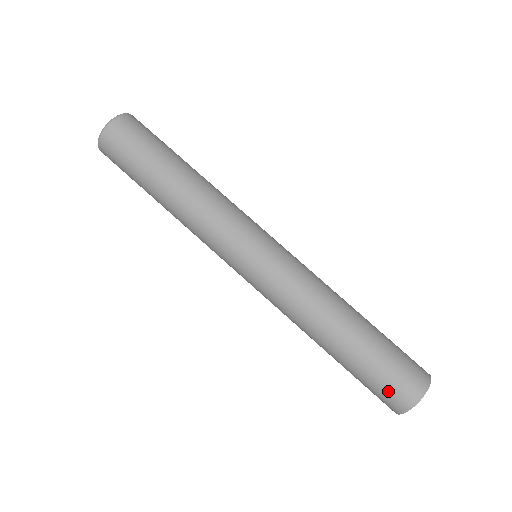
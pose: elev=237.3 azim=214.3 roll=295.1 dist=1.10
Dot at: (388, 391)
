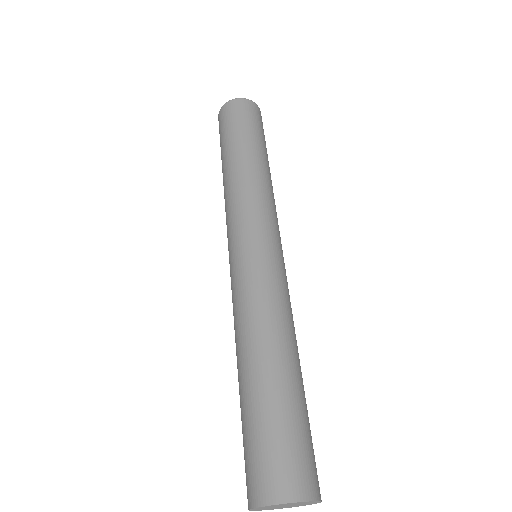
Dot at: (266, 461)
